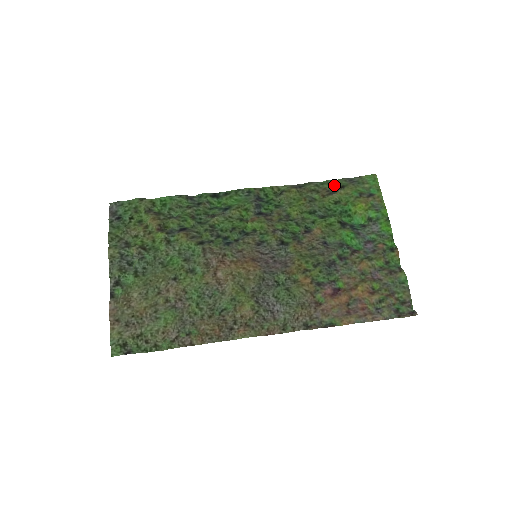
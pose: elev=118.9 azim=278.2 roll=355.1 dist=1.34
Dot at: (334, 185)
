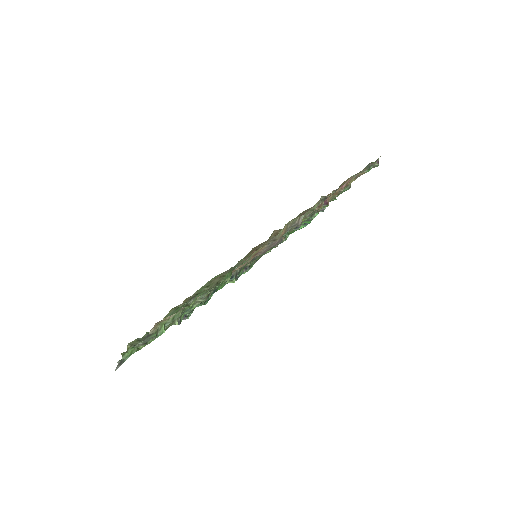
Dot at: occluded
